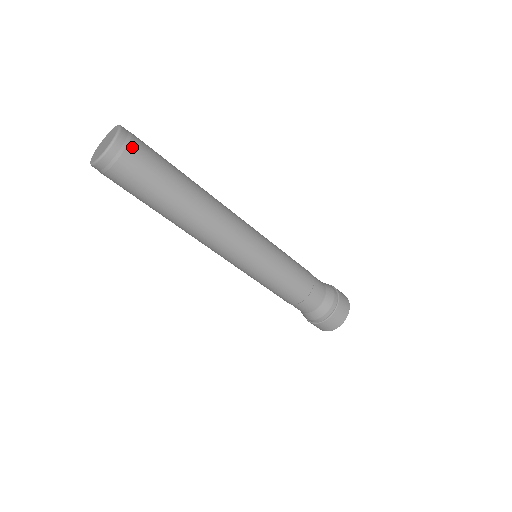
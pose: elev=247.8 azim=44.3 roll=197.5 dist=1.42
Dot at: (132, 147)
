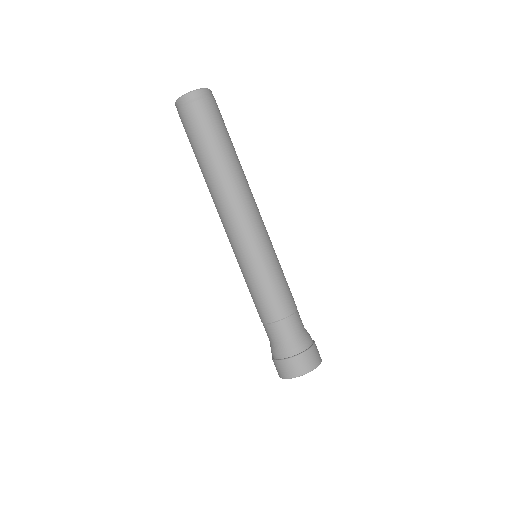
Dot at: (211, 101)
